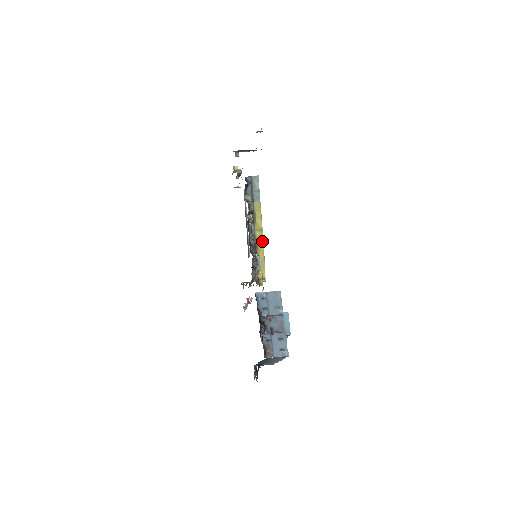
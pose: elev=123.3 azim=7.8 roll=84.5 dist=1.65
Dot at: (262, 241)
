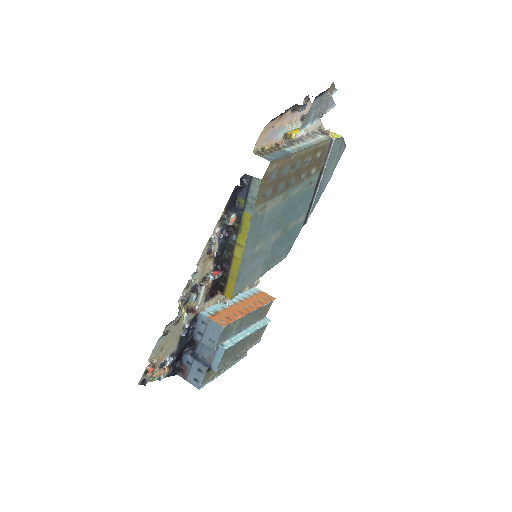
Dot at: (240, 258)
